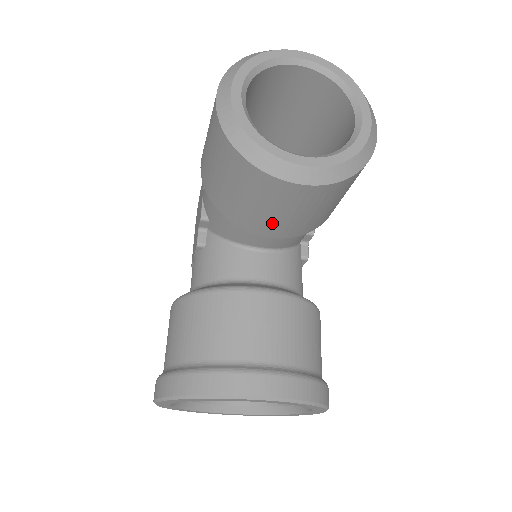
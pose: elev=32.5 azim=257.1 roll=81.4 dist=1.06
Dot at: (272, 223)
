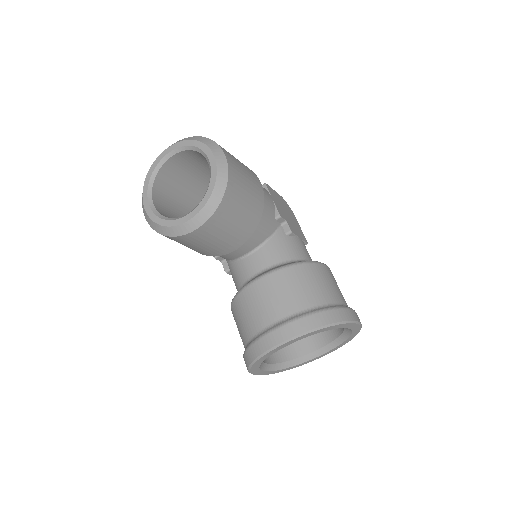
Dot at: (223, 246)
